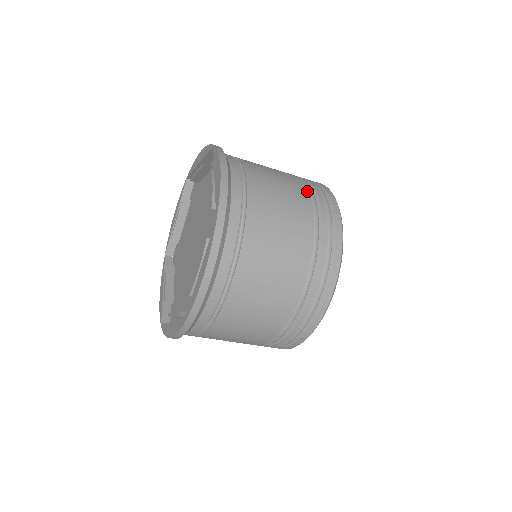
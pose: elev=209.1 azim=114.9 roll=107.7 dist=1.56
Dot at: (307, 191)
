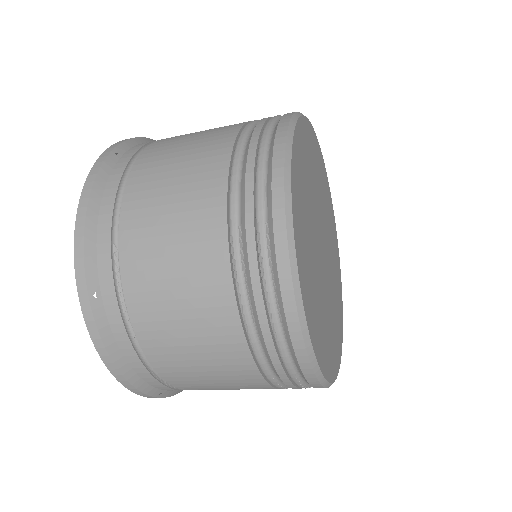
Dot at: occluded
